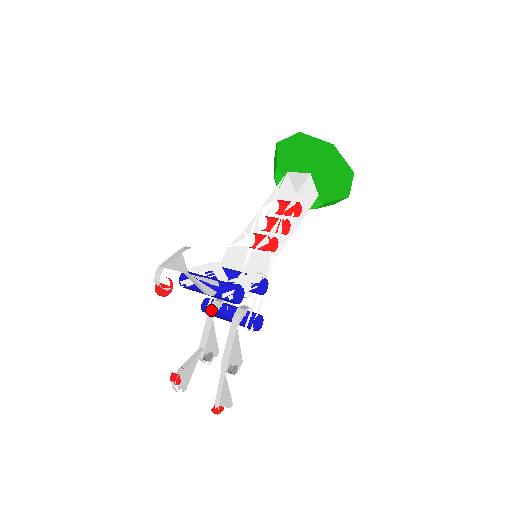
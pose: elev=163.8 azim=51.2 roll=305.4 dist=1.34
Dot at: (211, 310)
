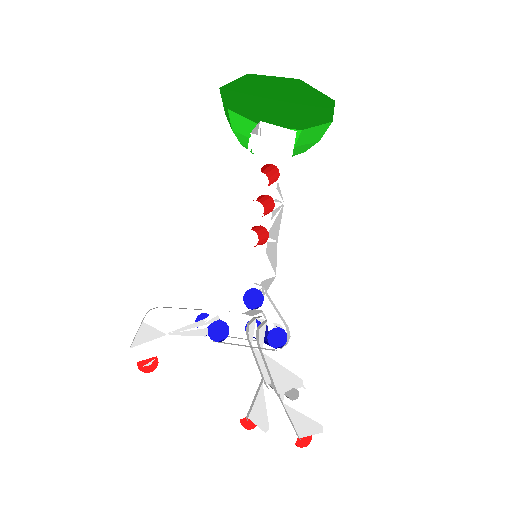
Dot at: (247, 337)
